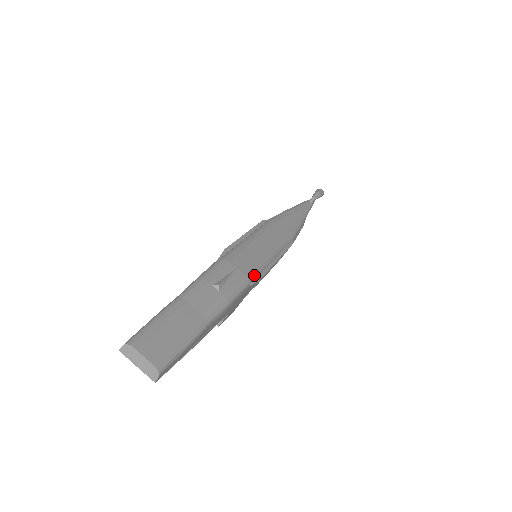
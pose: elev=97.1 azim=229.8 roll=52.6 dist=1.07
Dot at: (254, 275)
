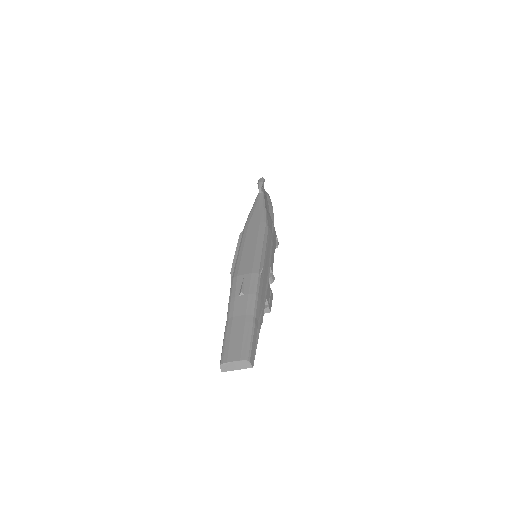
Dot at: (258, 267)
